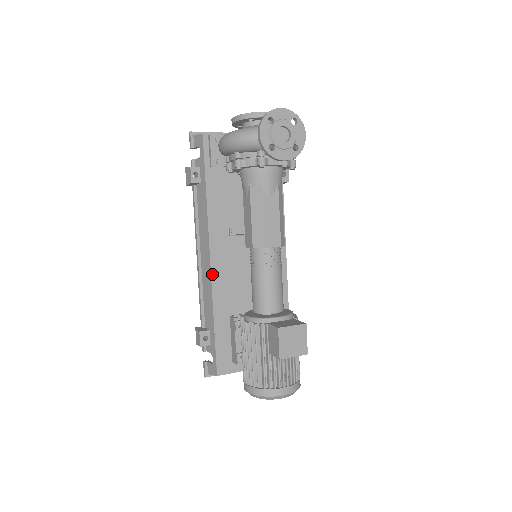
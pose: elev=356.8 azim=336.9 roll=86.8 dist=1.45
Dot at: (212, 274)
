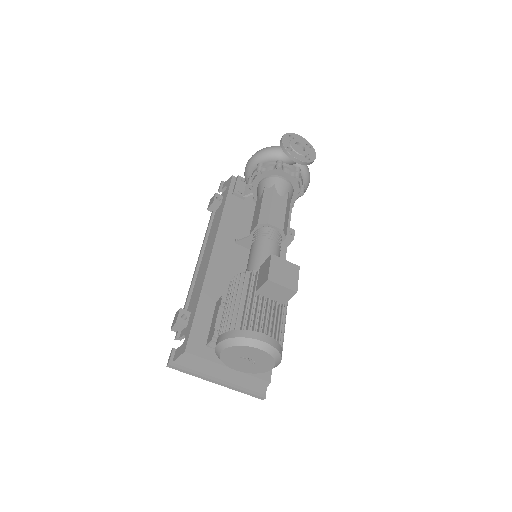
Dot at: (210, 261)
